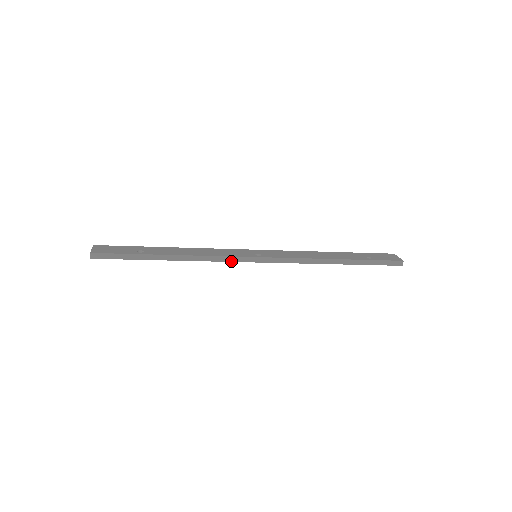
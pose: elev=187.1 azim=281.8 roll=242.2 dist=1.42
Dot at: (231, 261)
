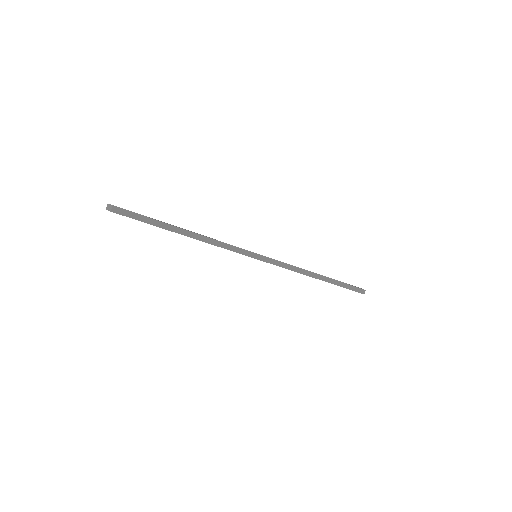
Dot at: (239, 253)
